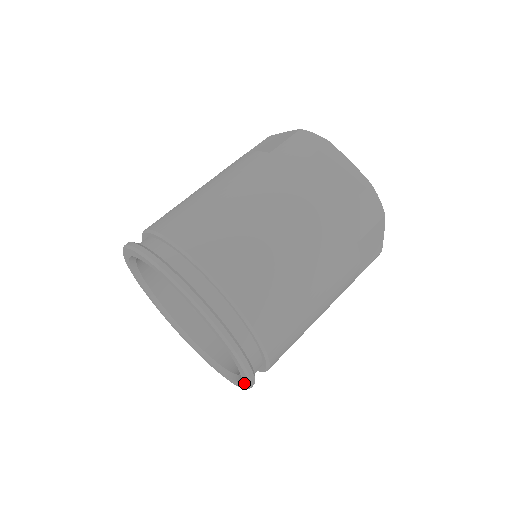
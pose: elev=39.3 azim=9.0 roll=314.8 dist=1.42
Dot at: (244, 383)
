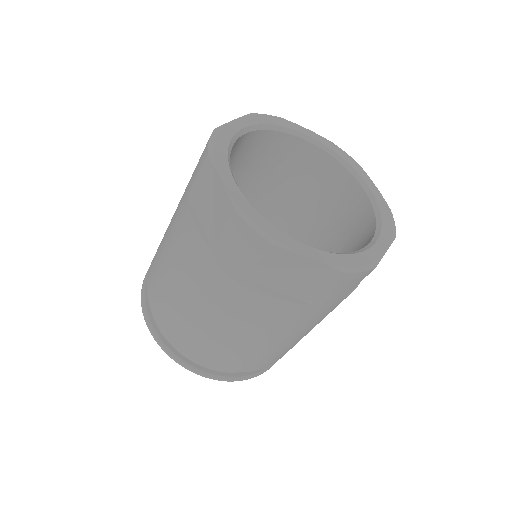
Dot at: occluded
